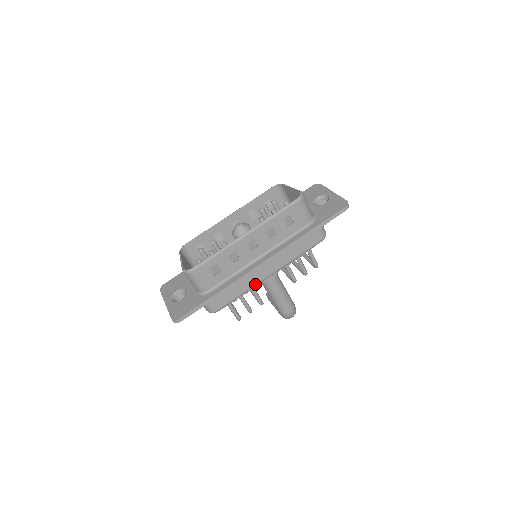
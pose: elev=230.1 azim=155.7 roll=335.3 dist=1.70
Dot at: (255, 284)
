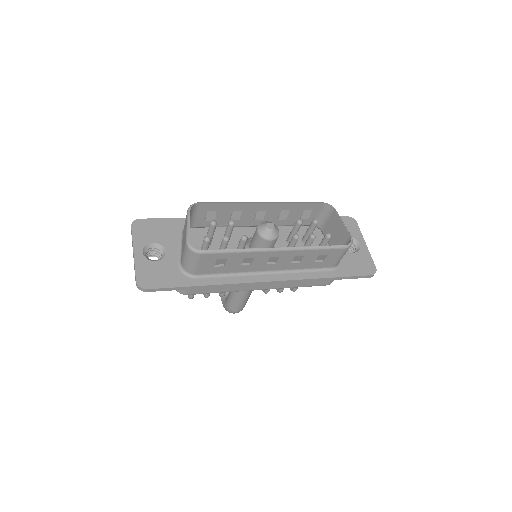
Dot at: (241, 290)
